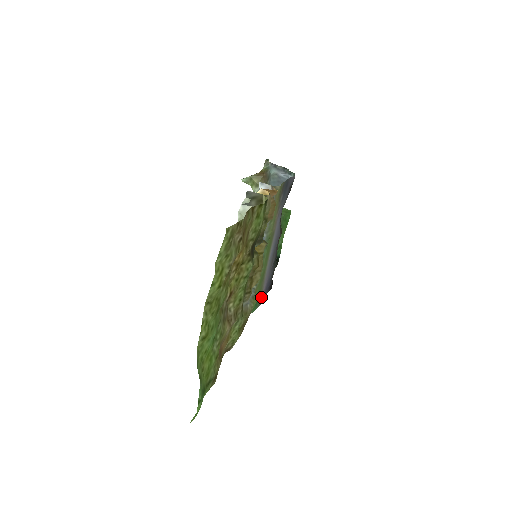
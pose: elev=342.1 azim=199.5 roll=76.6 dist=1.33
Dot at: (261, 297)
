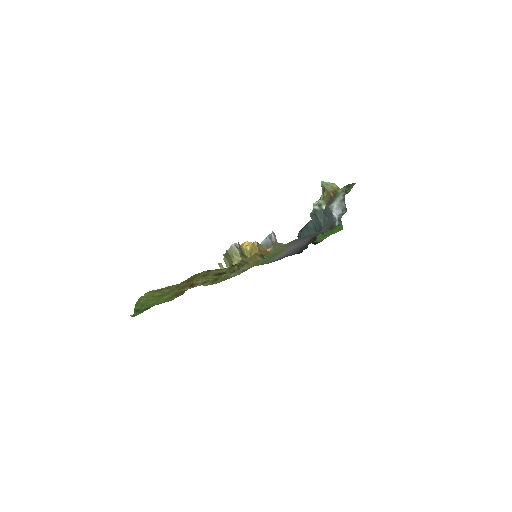
Dot at: (272, 261)
